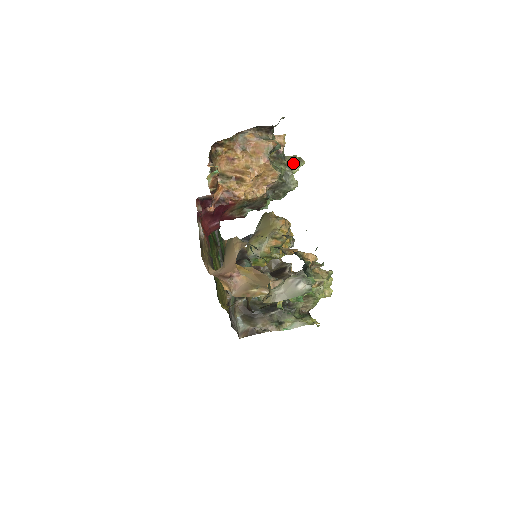
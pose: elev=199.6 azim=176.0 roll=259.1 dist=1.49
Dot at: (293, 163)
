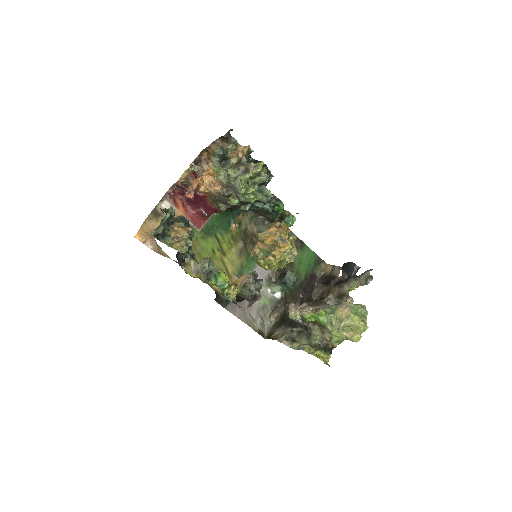
Dot at: (248, 169)
